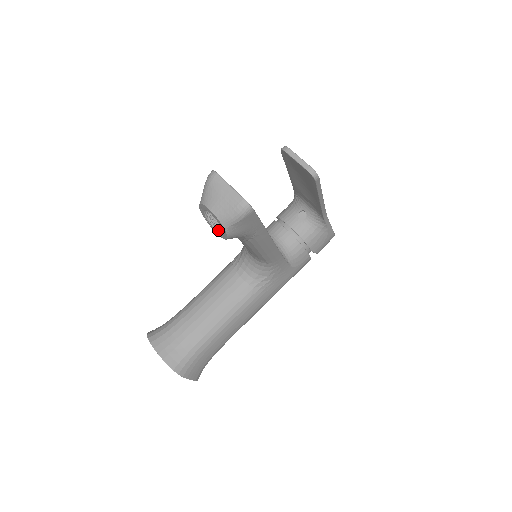
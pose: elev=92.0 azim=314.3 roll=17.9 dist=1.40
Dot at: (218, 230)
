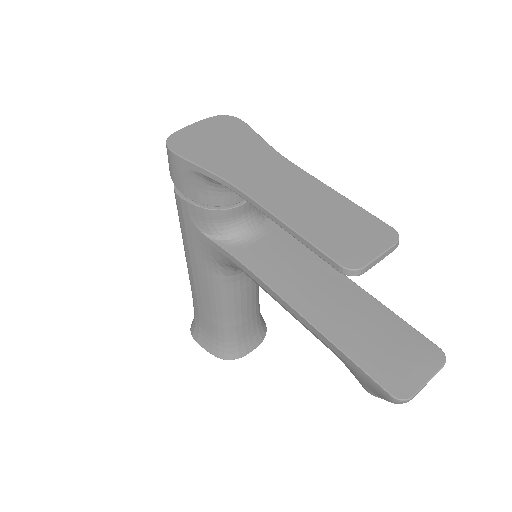
Dot at: occluded
